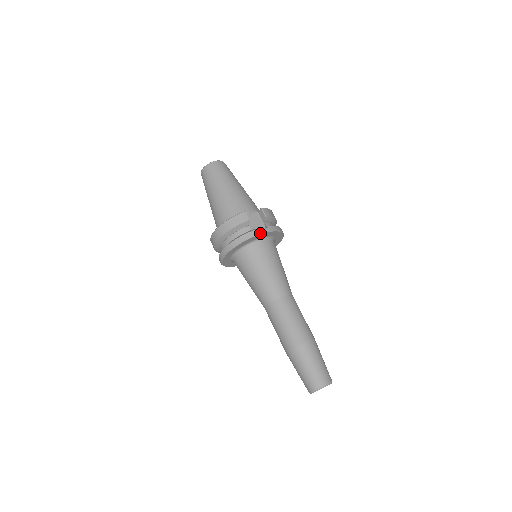
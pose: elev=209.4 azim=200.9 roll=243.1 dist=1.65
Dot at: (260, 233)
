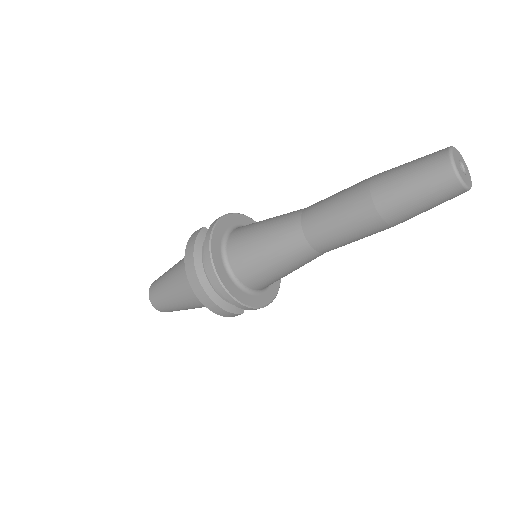
Dot at: (222, 216)
